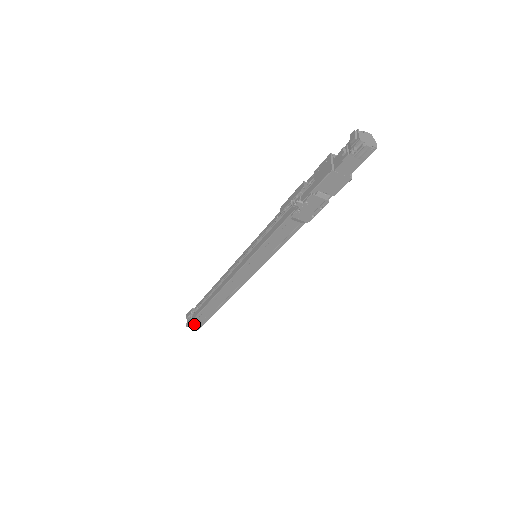
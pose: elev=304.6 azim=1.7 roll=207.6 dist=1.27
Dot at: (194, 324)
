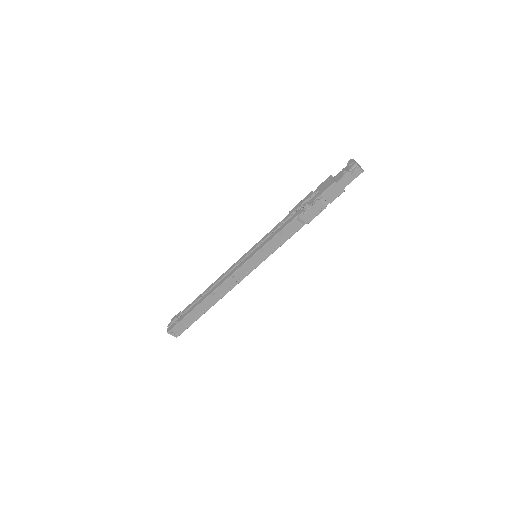
Dot at: (176, 330)
